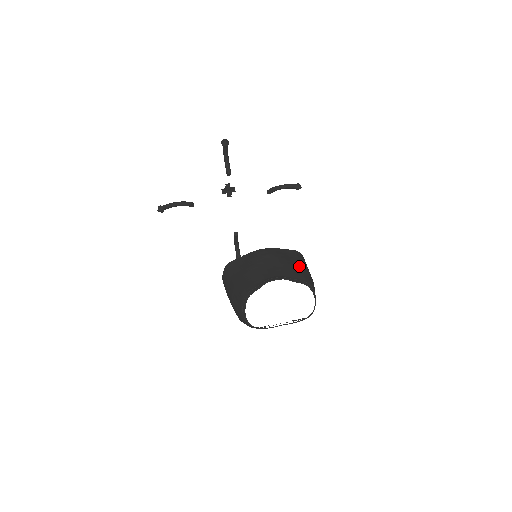
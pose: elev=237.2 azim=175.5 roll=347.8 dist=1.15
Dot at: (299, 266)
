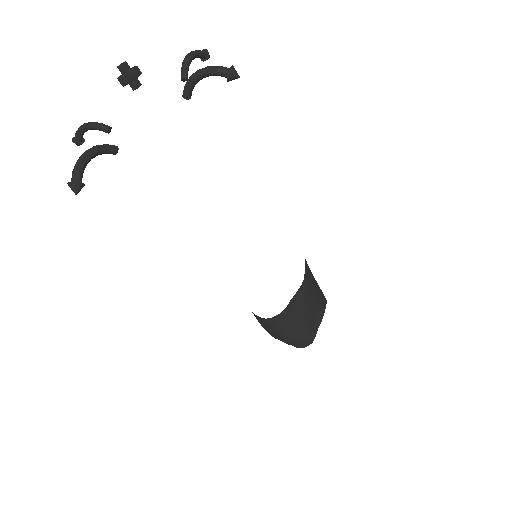
Dot at: (315, 280)
